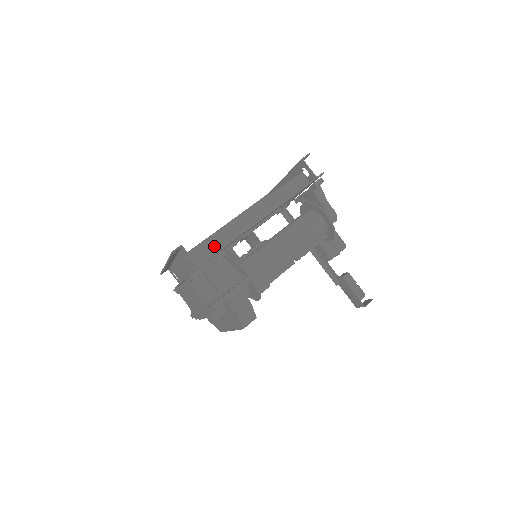
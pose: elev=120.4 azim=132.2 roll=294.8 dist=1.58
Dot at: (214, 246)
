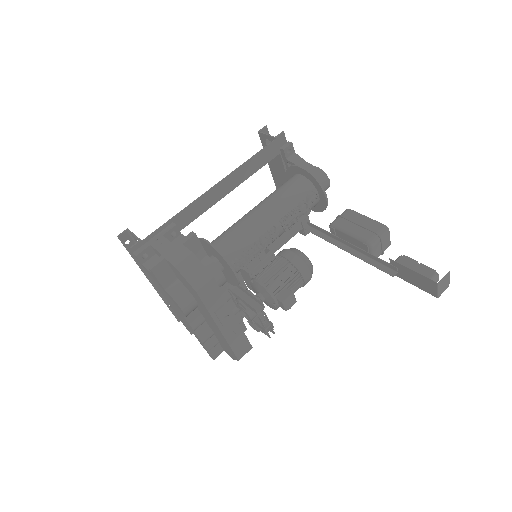
Dot at: occluded
